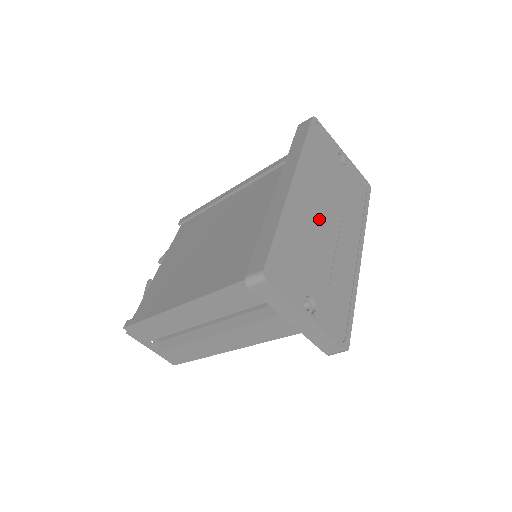
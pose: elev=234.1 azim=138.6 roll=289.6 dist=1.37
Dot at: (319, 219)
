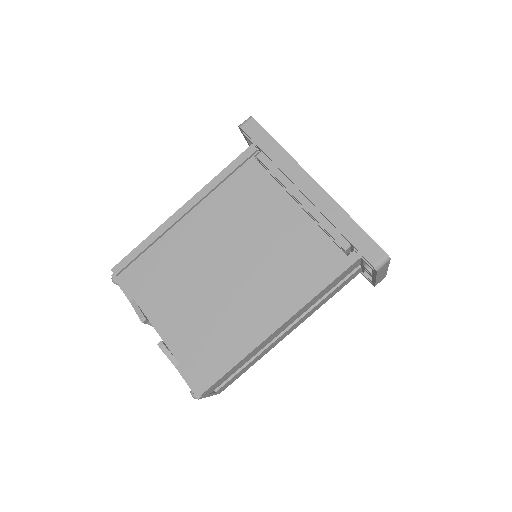
Dot at: occluded
